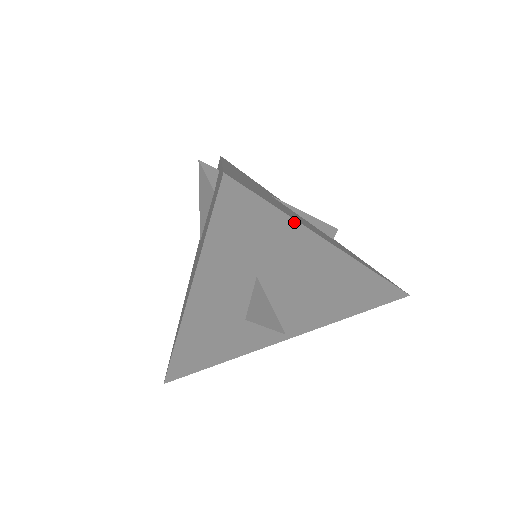
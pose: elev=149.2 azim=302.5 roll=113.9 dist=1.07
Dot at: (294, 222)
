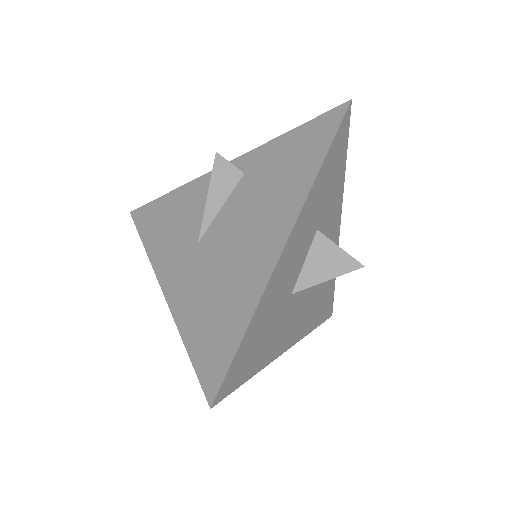
Dot at: (344, 179)
